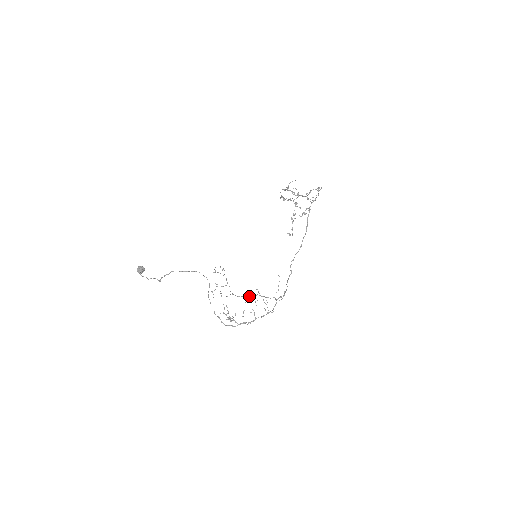
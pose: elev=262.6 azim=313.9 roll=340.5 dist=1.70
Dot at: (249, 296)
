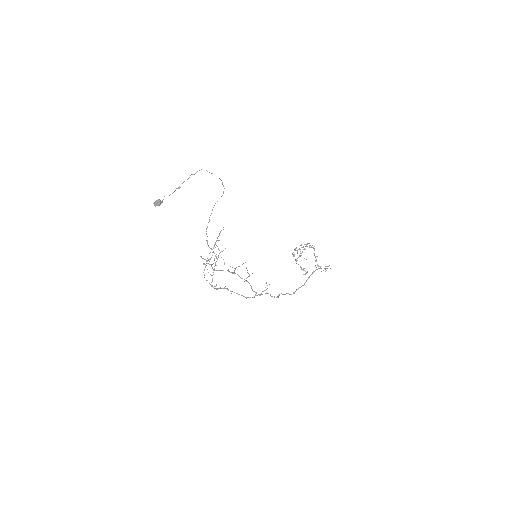
Dot at: (228, 290)
